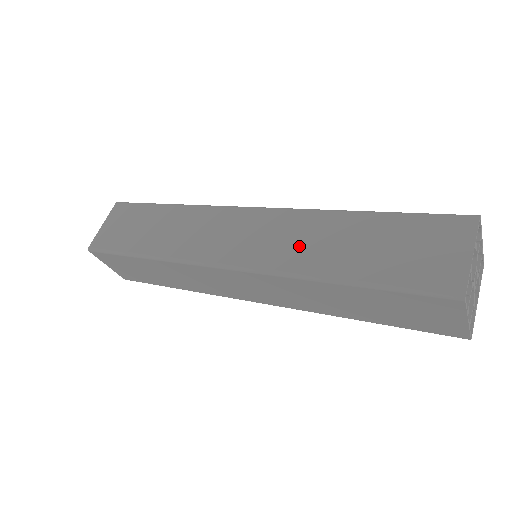
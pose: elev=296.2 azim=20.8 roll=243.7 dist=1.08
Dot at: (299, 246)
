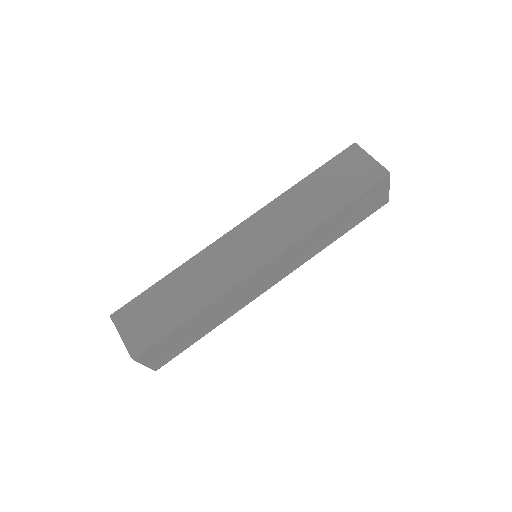
Dot at: (293, 218)
